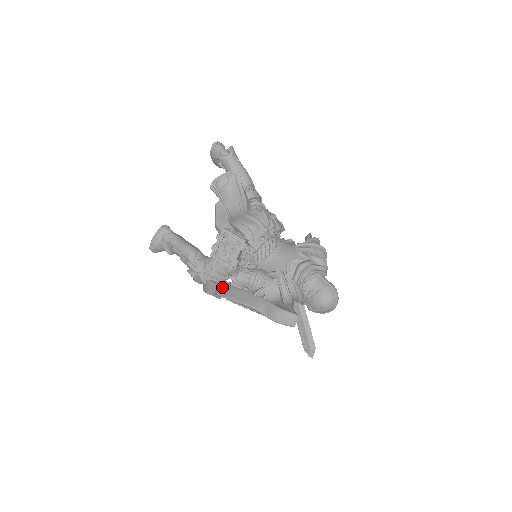
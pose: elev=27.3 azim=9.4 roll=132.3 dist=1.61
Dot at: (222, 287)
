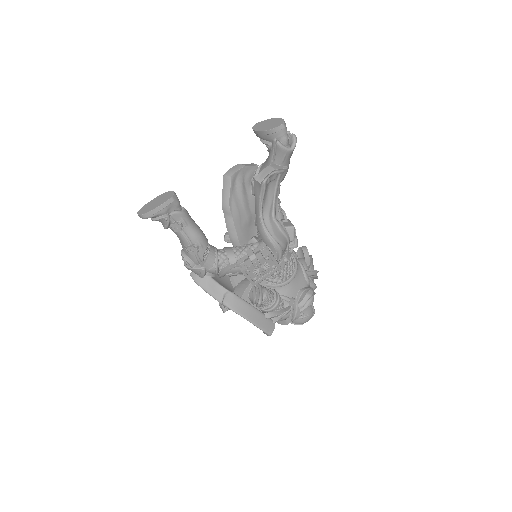
Dot at: (235, 299)
